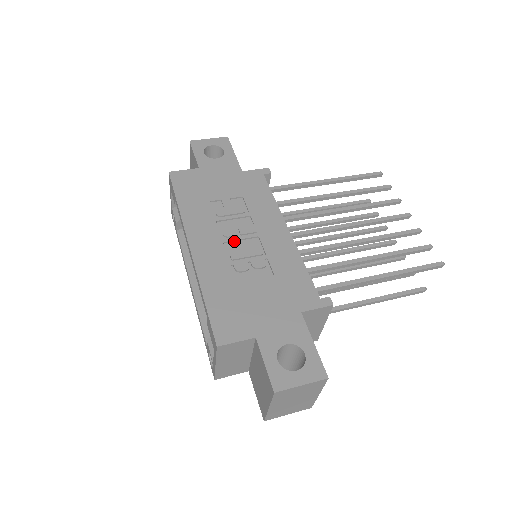
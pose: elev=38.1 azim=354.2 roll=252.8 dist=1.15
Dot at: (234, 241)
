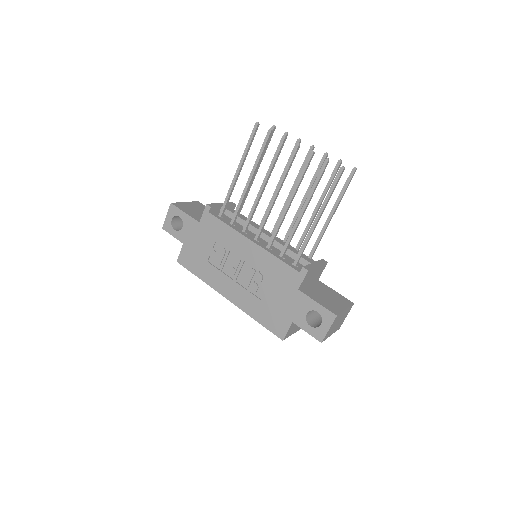
Dot at: (238, 275)
